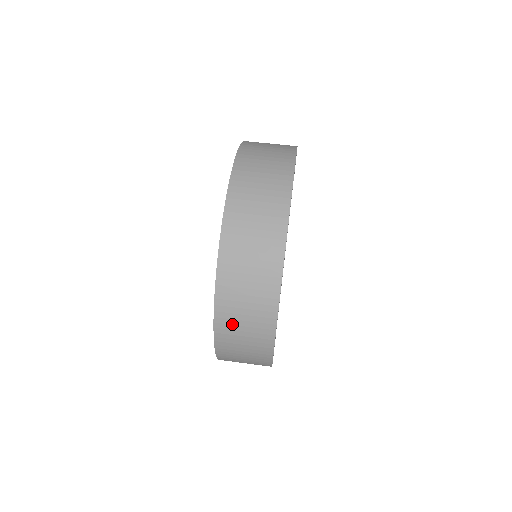
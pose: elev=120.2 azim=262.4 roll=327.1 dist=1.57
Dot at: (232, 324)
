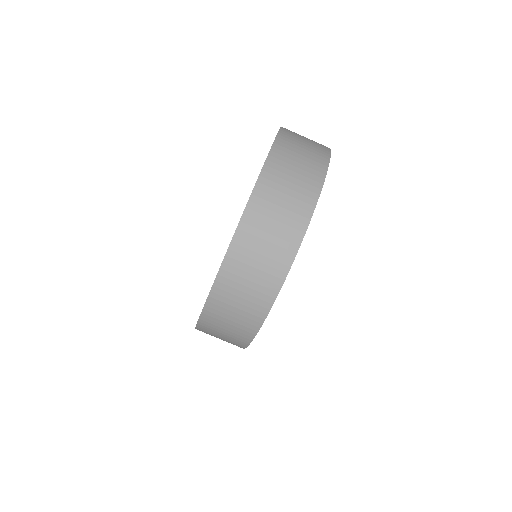
Dot at: (216, 322)
